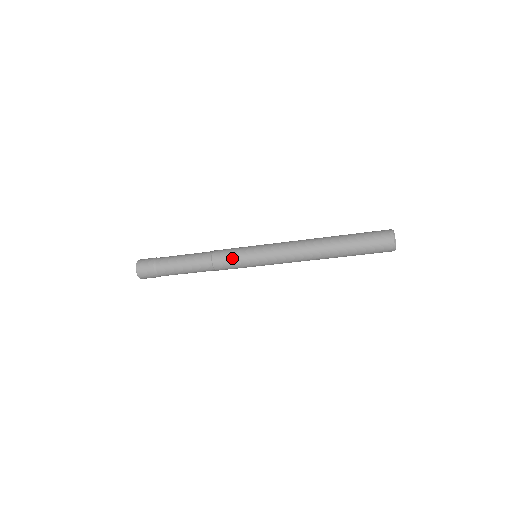
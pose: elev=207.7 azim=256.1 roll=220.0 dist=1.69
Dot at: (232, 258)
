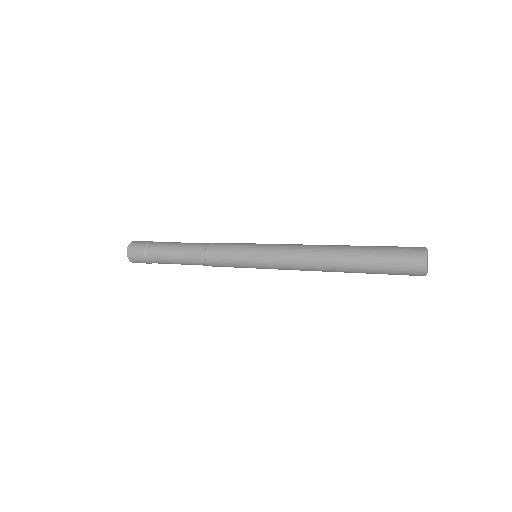
Dot at: occluded
